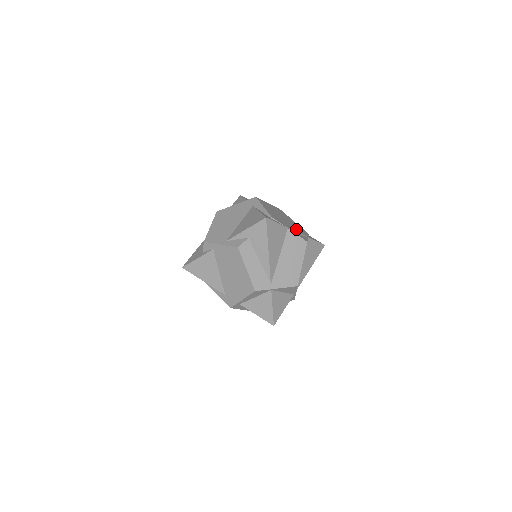
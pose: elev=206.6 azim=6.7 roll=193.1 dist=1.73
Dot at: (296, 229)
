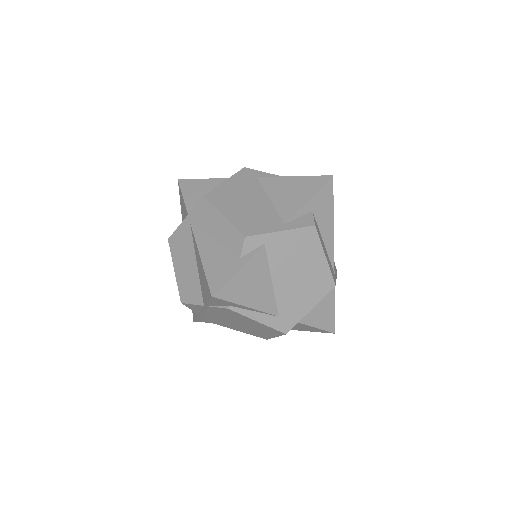
Dot at: occluded
